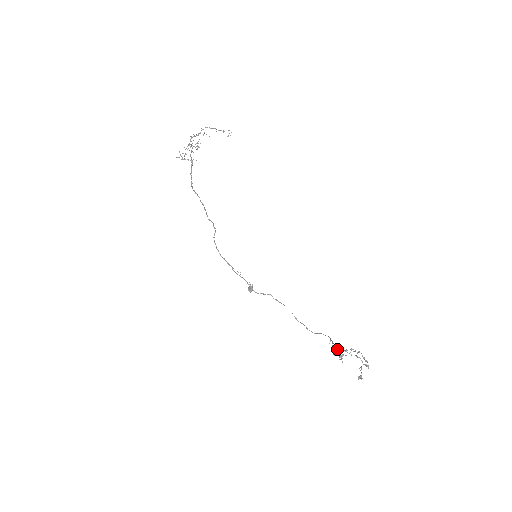
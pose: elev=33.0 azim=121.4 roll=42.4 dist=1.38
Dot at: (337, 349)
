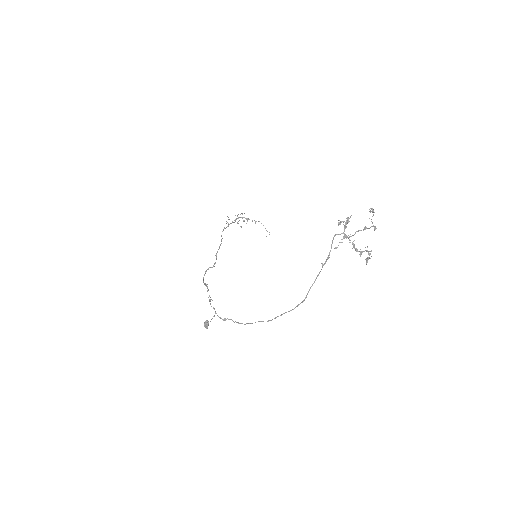
Dot at: (336, 247)
